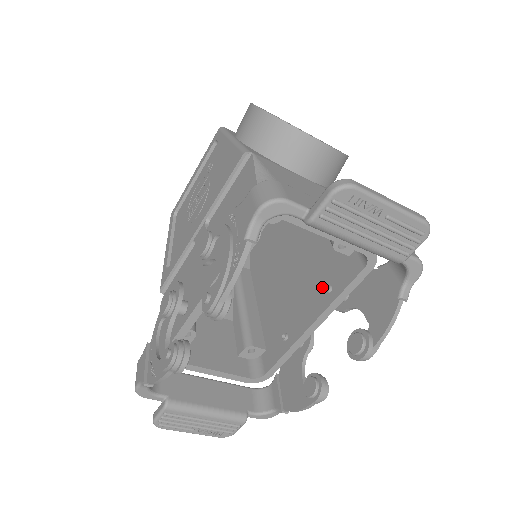
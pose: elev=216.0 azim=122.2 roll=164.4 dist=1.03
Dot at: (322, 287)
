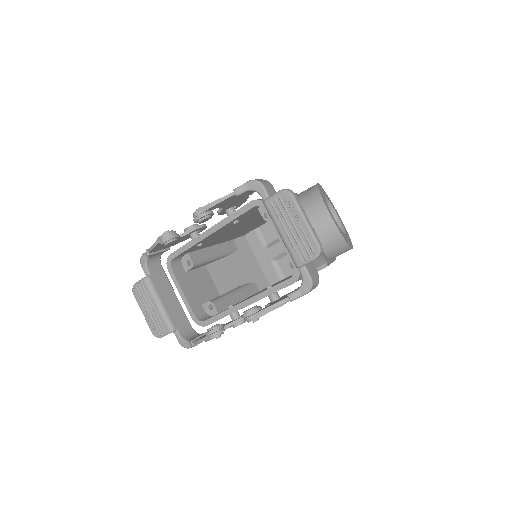
Dot at: occluded
